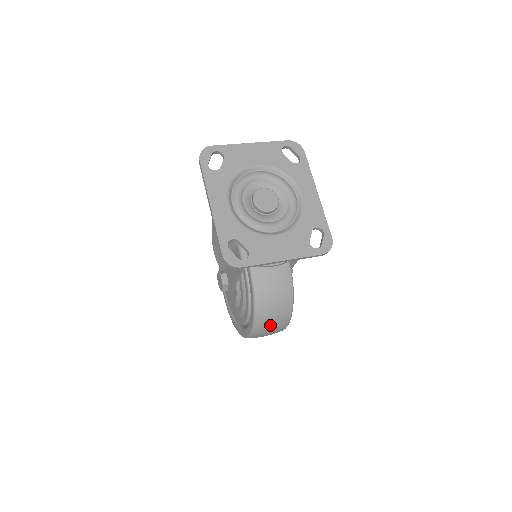
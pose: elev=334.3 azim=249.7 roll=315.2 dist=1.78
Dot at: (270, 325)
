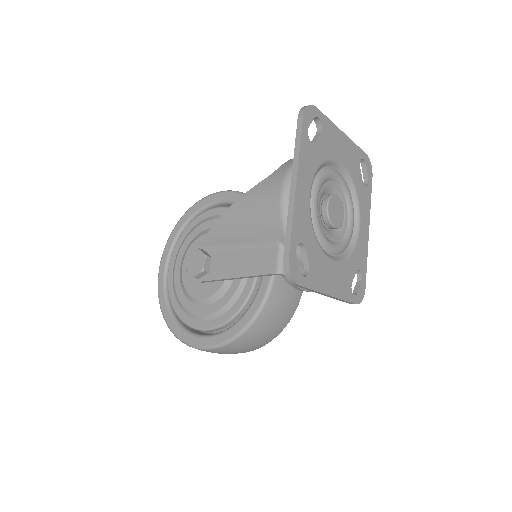
Dot at: (240, 348)
